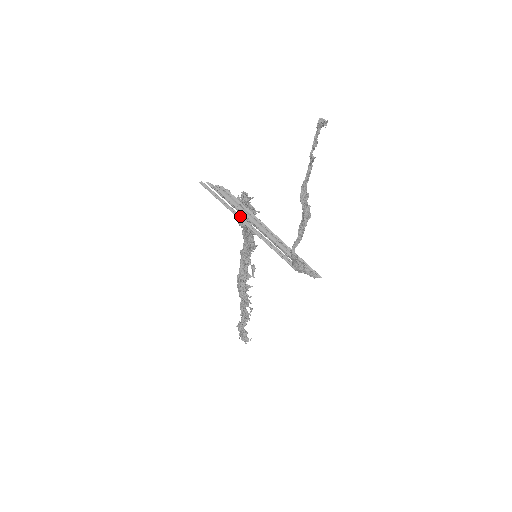
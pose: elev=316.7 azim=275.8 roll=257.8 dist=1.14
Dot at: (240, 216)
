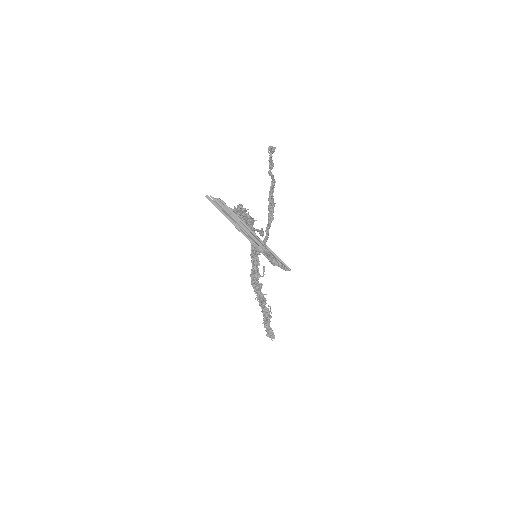
Dot at: (233, 221)
